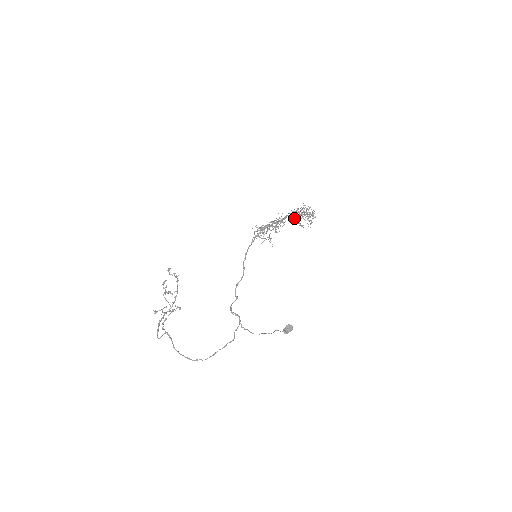
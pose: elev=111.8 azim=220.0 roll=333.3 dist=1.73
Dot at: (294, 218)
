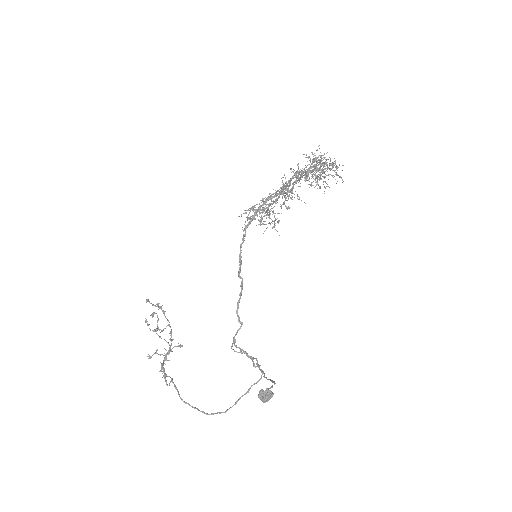
Dot at: occluded
